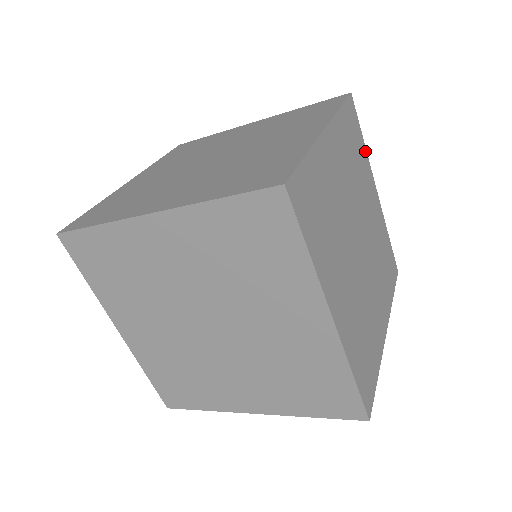
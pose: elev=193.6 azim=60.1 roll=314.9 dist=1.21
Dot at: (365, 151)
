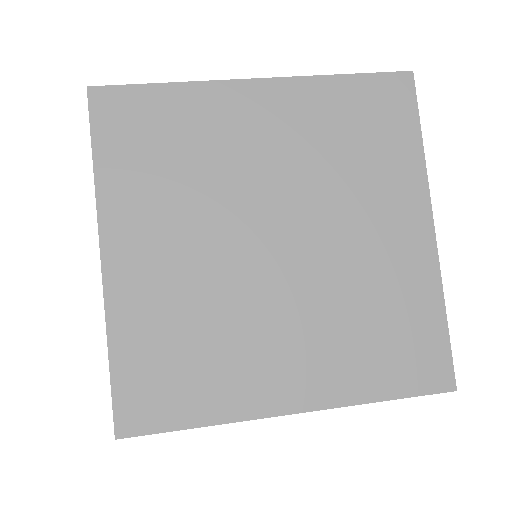
Dot at: occluded
